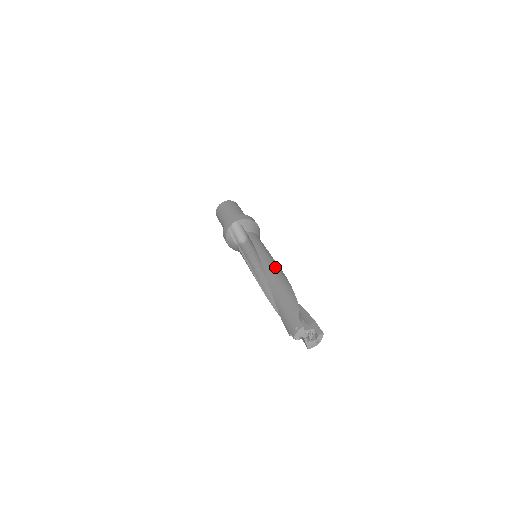
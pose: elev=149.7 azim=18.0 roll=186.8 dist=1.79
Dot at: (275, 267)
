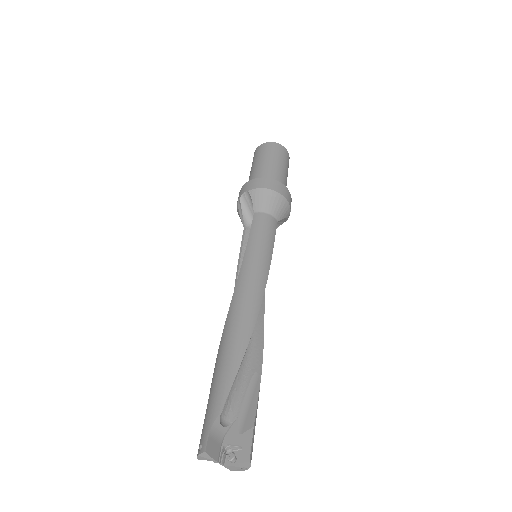
Dot at: (247, 298)
